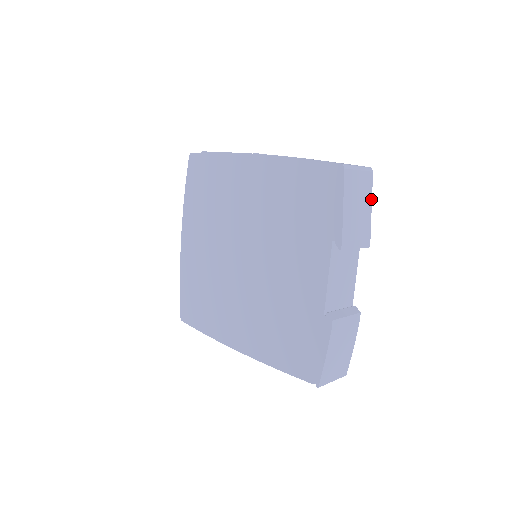
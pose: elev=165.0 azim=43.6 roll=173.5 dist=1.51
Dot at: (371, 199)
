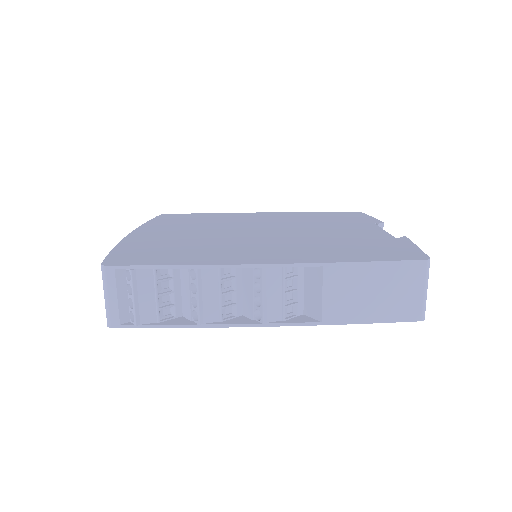
Dot at: occluded
